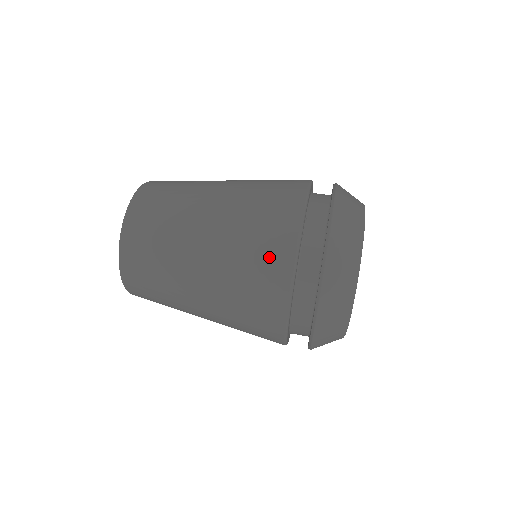
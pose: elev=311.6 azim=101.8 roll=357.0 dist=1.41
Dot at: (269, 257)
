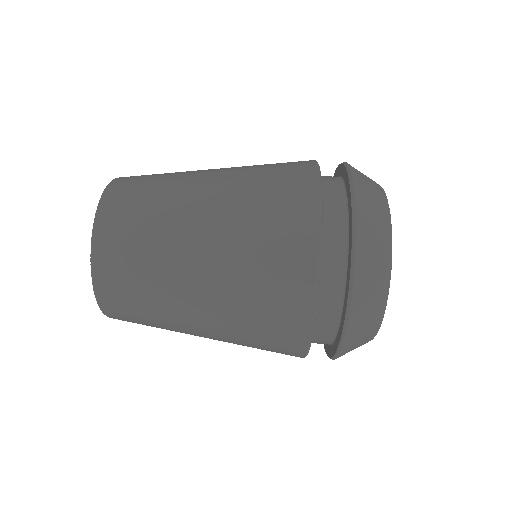
Dot at: (286, 257)
